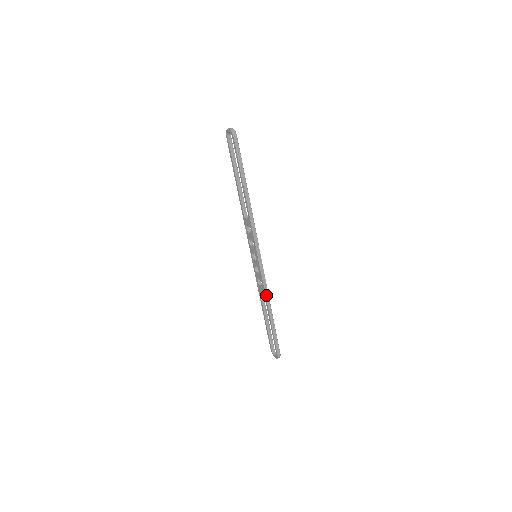
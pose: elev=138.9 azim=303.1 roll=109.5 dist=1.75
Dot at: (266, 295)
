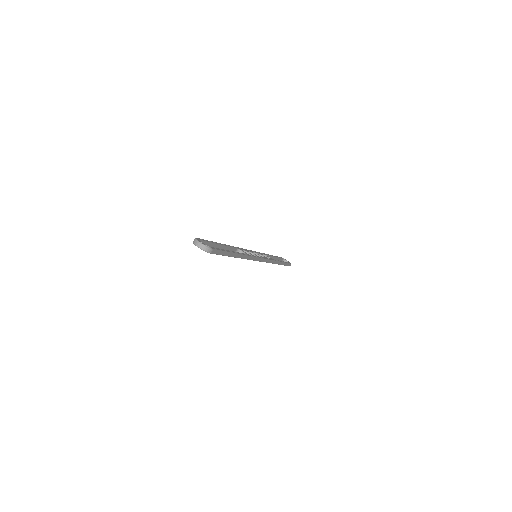
Dot at: (273, 263)
